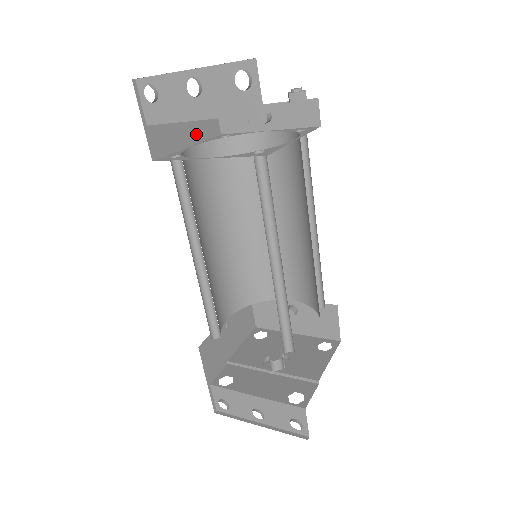
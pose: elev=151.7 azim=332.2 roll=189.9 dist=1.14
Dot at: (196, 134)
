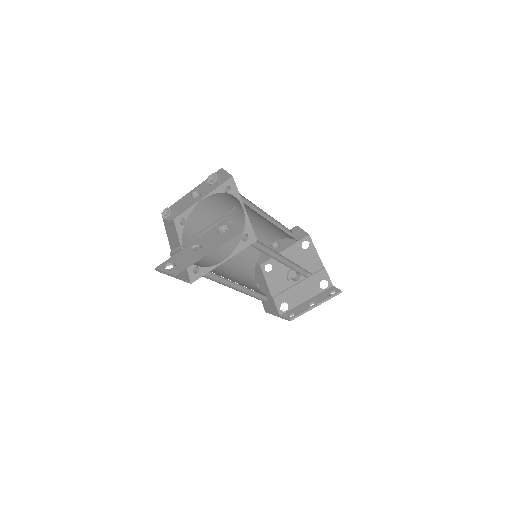
Dot at: (175, 241)
